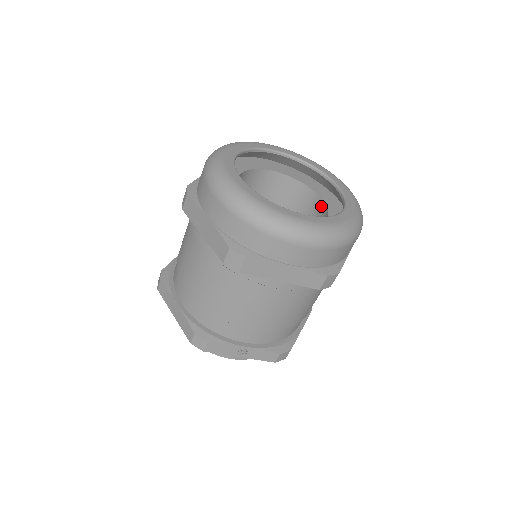
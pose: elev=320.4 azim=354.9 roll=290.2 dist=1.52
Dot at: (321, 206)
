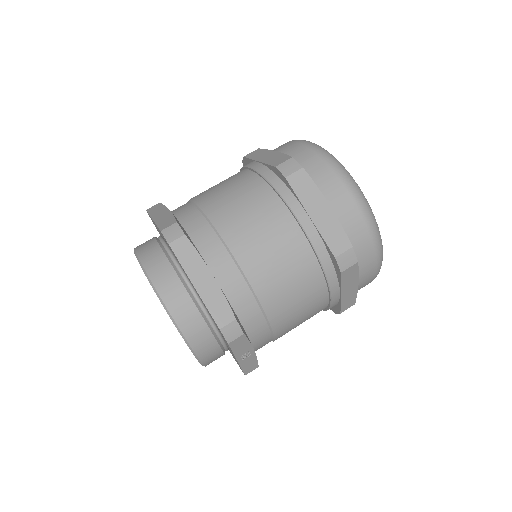
Dot at: occluded
